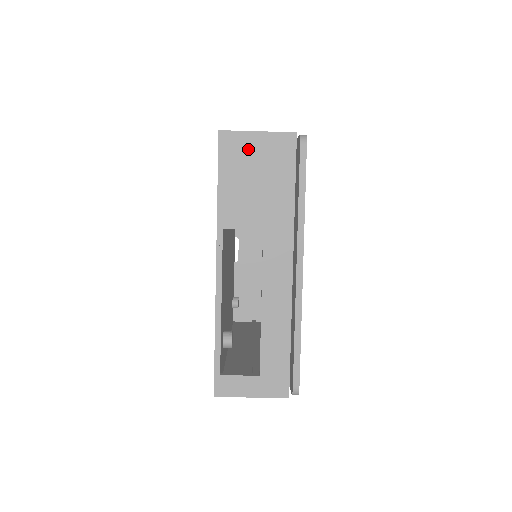
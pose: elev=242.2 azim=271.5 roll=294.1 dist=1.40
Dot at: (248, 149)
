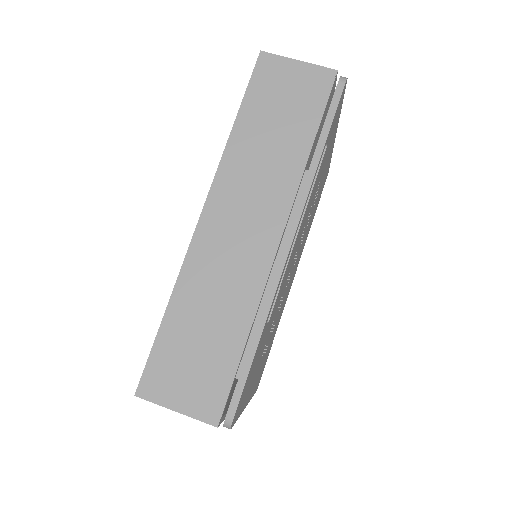
Dot at: occluded
